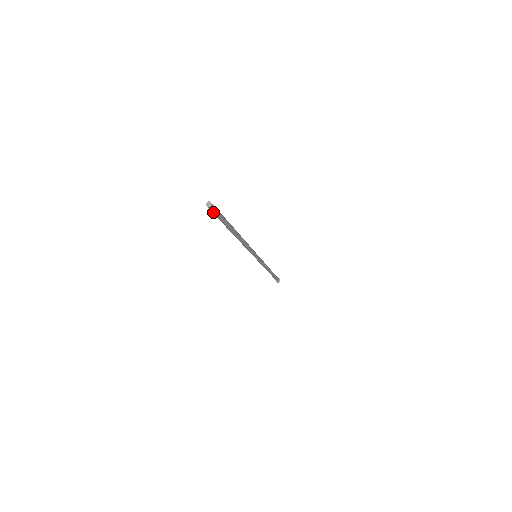
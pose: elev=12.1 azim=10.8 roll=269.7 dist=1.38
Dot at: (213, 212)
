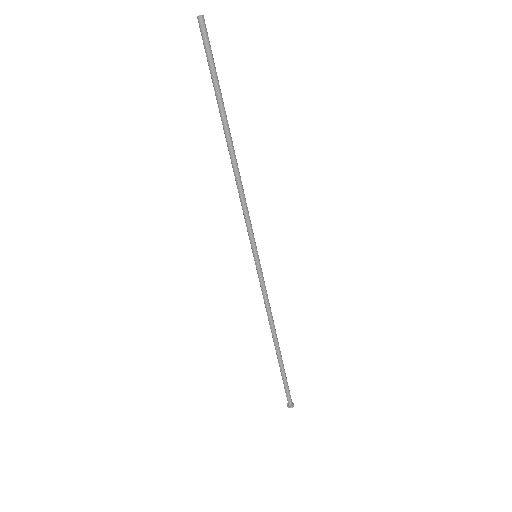
Dot at: (204, 37)
